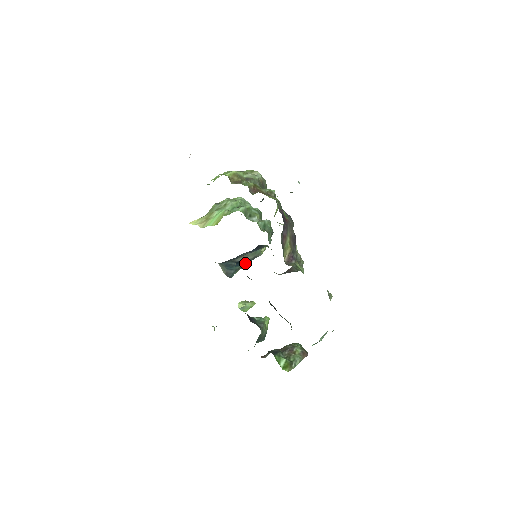
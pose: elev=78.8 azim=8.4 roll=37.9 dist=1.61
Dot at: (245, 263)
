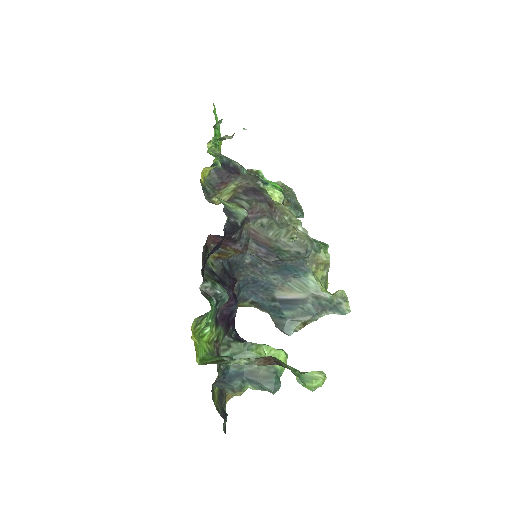
Dot at: (301, 308)
